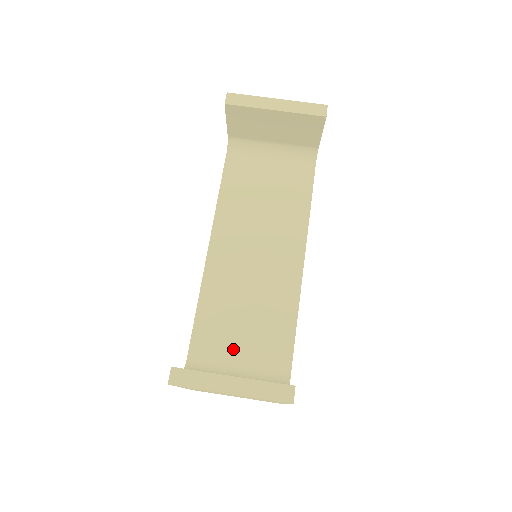
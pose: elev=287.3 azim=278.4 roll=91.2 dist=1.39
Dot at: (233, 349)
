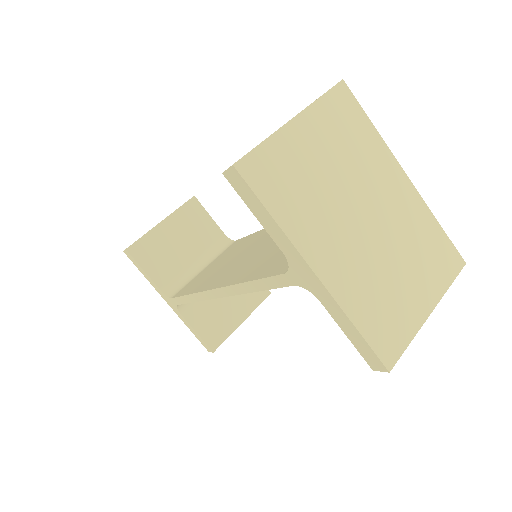
Dot at: occluded
